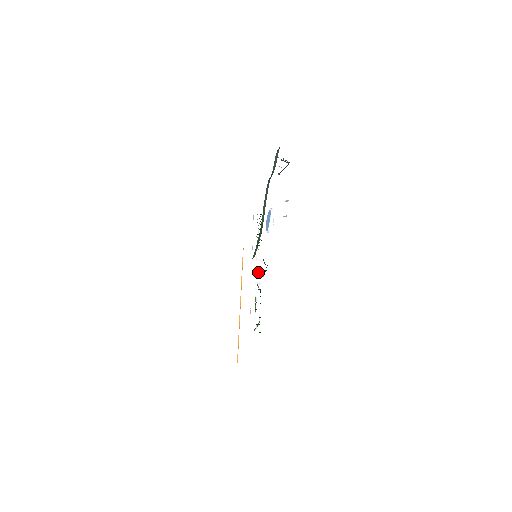
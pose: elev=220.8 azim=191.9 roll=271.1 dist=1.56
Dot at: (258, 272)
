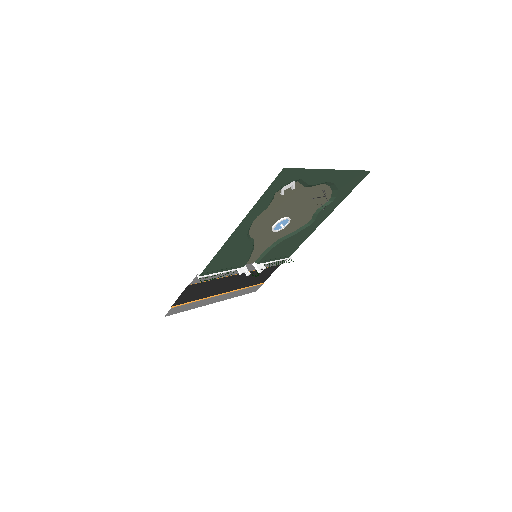
Dot at: (247, 269)
